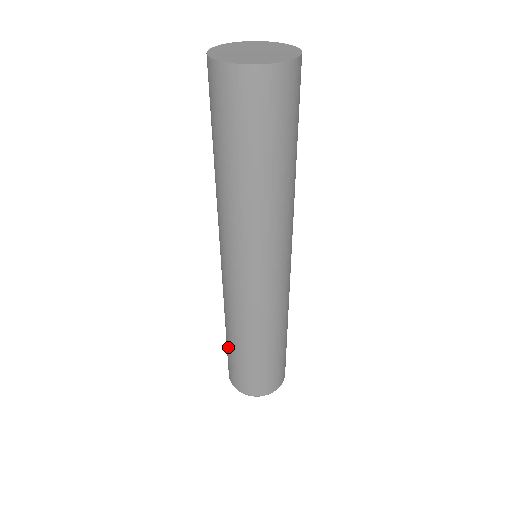
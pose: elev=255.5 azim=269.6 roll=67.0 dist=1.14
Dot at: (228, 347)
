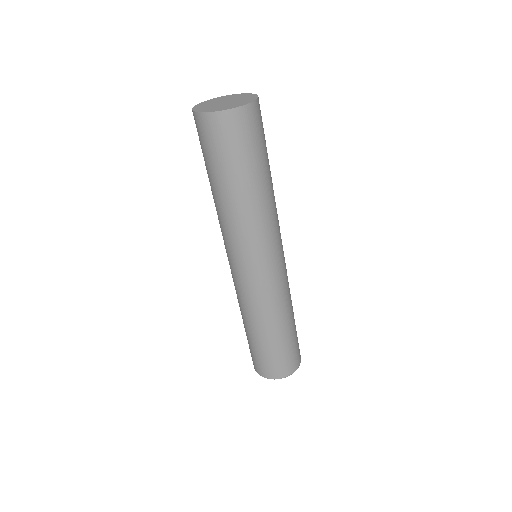
Dot at: (247, 338)
